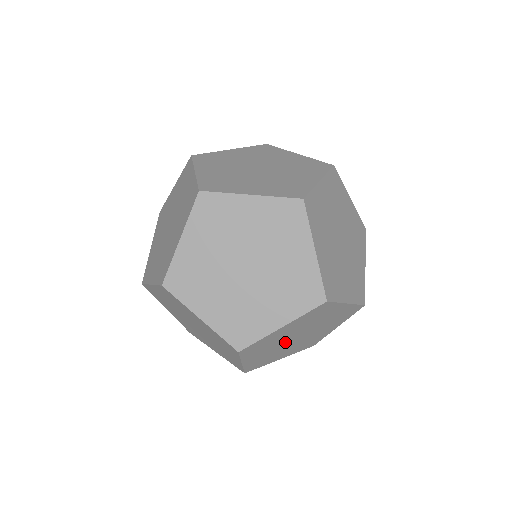
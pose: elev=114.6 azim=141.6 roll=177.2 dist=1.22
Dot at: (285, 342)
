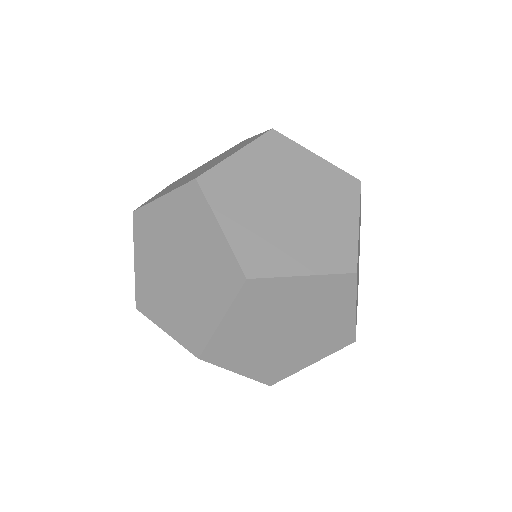
Dot at: (272, 340)
